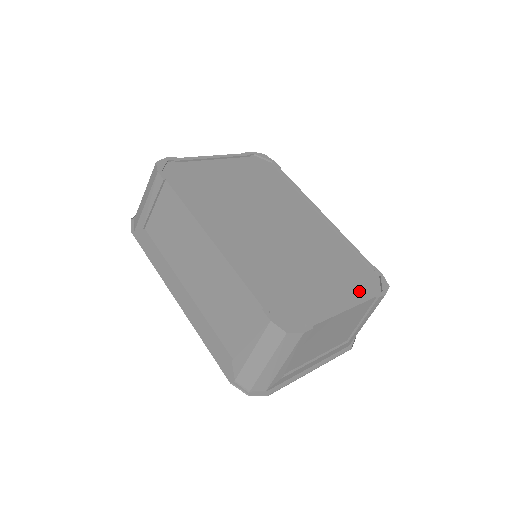
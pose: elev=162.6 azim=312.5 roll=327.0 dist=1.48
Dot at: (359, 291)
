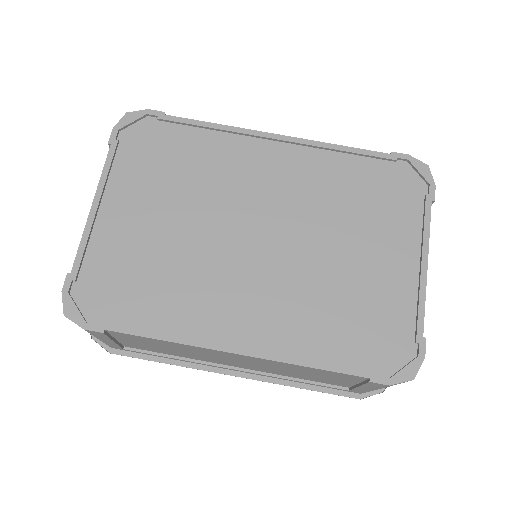
Dot at: (411, 216)
